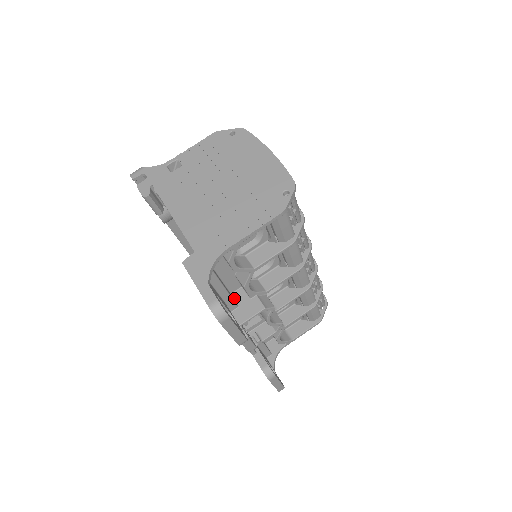
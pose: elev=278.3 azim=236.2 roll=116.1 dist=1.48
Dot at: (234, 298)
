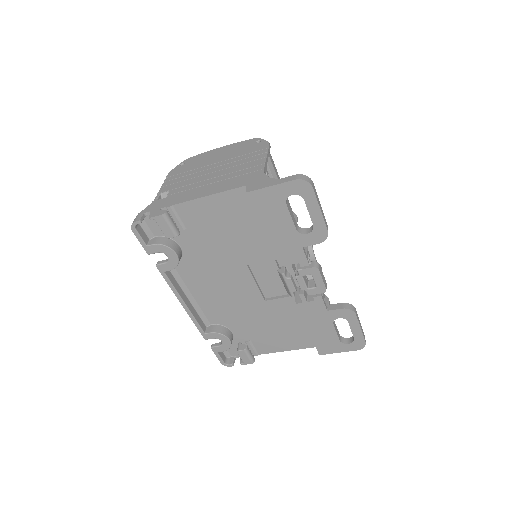
Dot at: occluded
